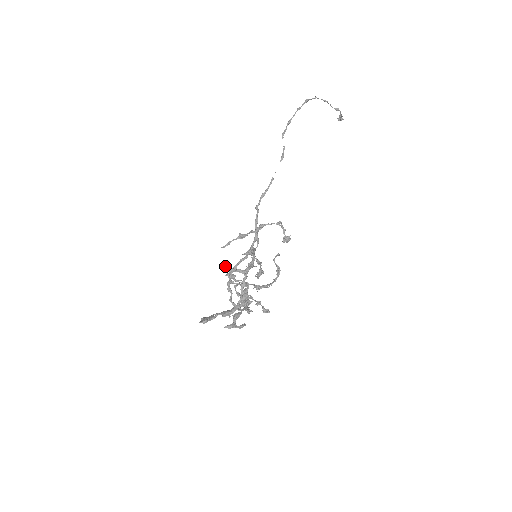
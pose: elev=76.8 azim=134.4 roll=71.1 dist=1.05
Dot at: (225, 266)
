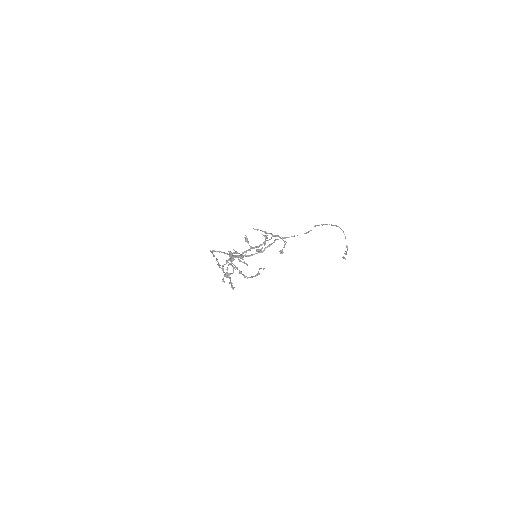
Dot at: (246, 237)
